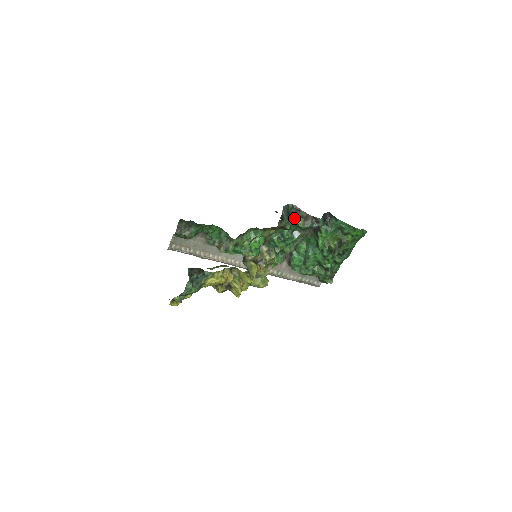
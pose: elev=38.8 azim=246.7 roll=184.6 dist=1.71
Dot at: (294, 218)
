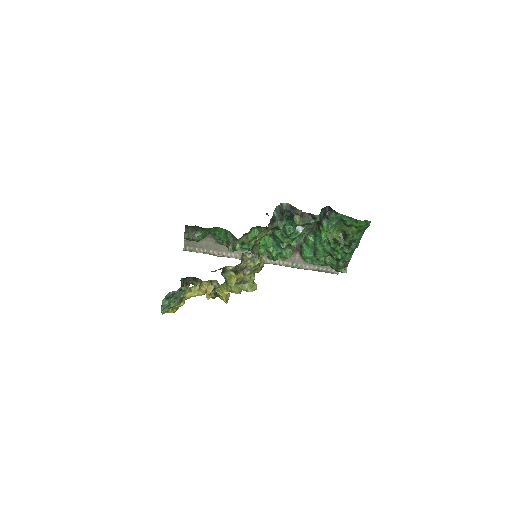
Dot at: (291, 216)
